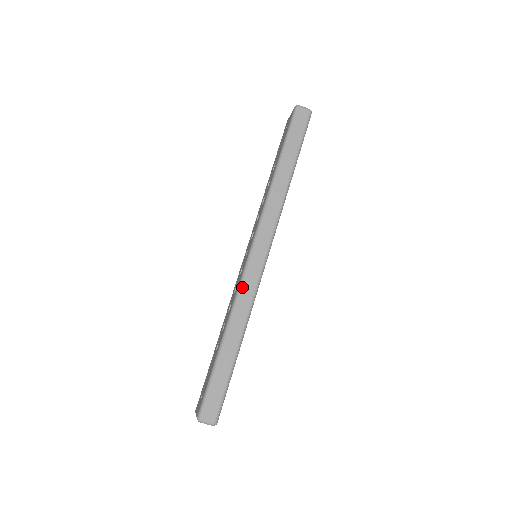
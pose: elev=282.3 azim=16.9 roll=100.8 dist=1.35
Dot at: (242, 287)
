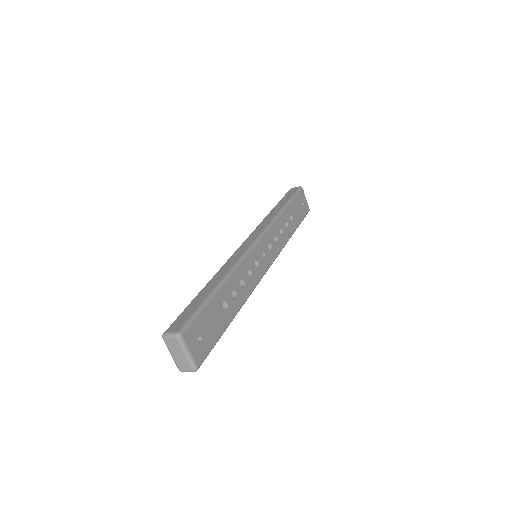
Dot at: (230, 258)
